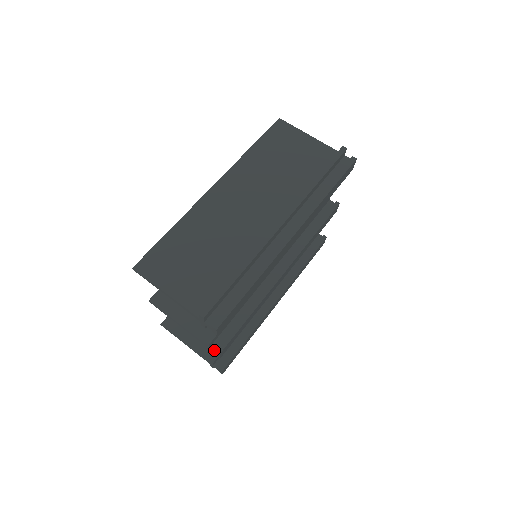
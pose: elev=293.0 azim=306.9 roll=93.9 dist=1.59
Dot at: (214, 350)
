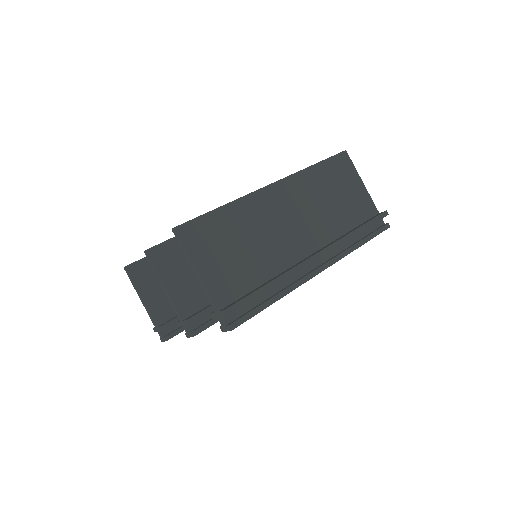
Dot at: (189, 330)
